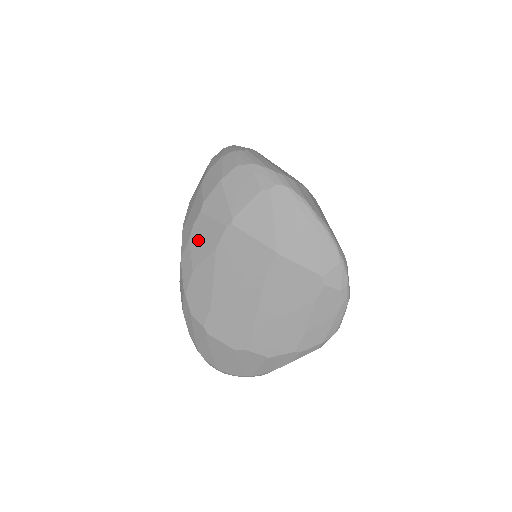
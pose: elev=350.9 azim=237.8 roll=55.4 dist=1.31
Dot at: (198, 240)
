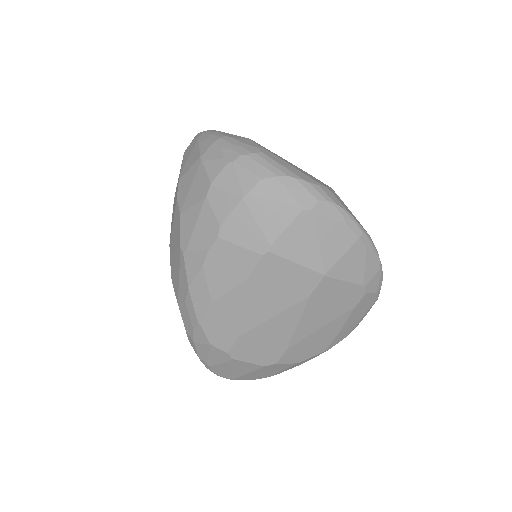
Dot at: (217, 269)
